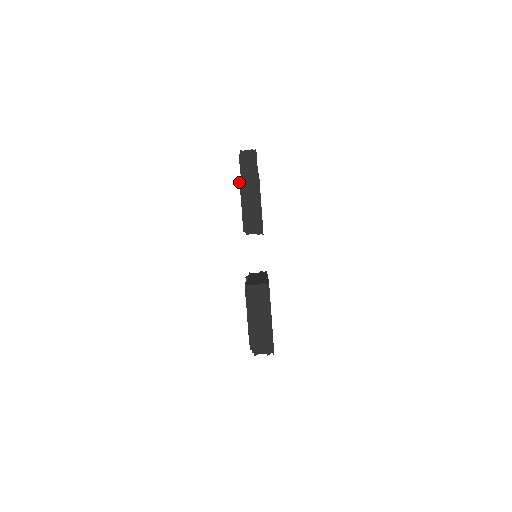
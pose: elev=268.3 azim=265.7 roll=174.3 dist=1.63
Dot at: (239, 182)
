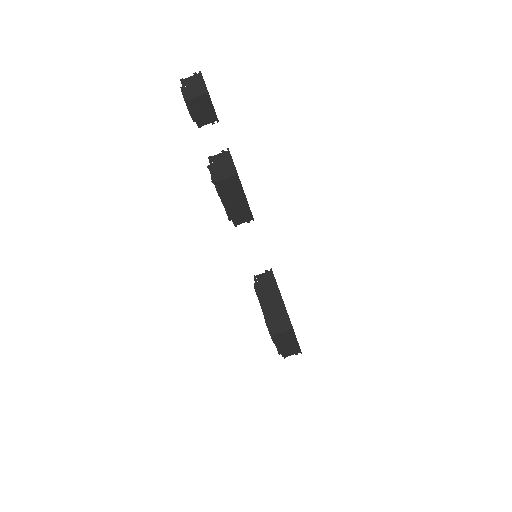
Dot at: (213, 183)
